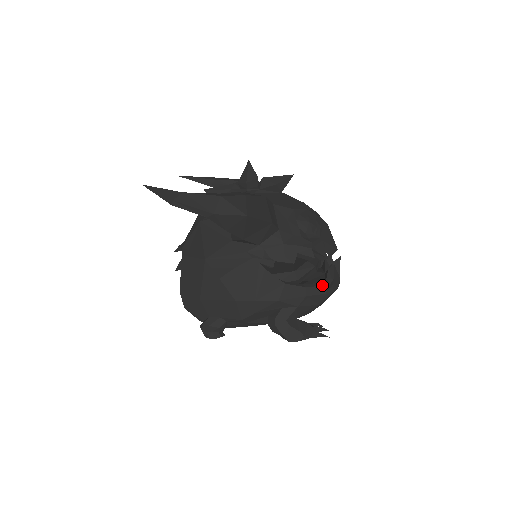
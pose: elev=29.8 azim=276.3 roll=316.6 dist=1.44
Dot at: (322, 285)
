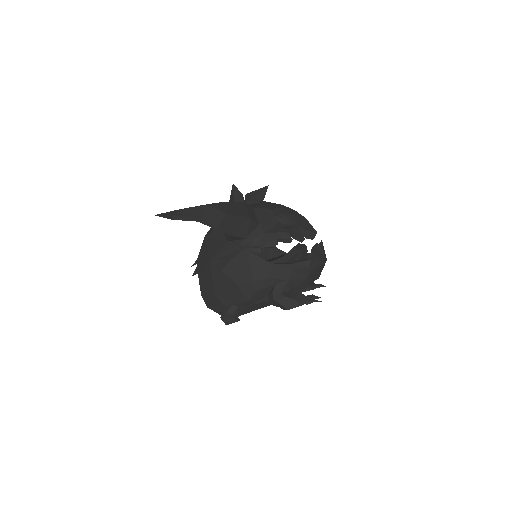
Dot at: (305, 260)
